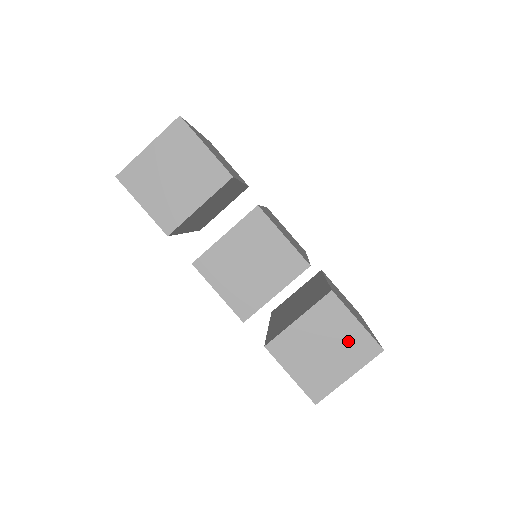
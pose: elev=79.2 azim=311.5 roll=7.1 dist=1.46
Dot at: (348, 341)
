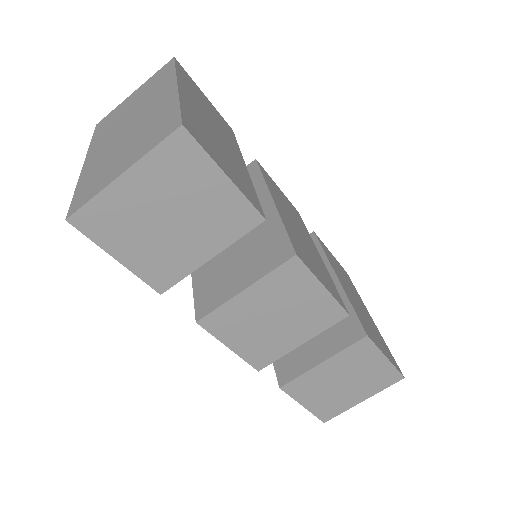
Dot at: (371, 375)
